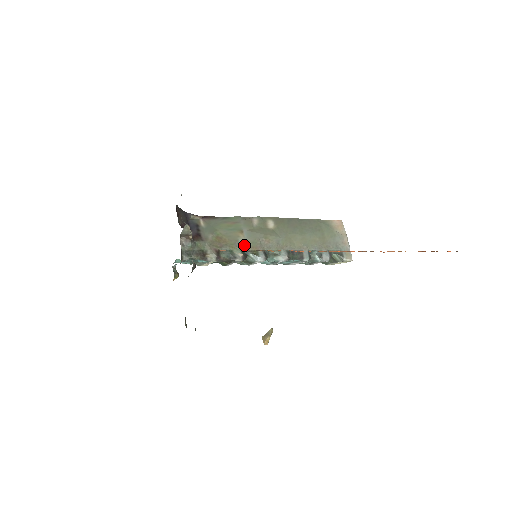
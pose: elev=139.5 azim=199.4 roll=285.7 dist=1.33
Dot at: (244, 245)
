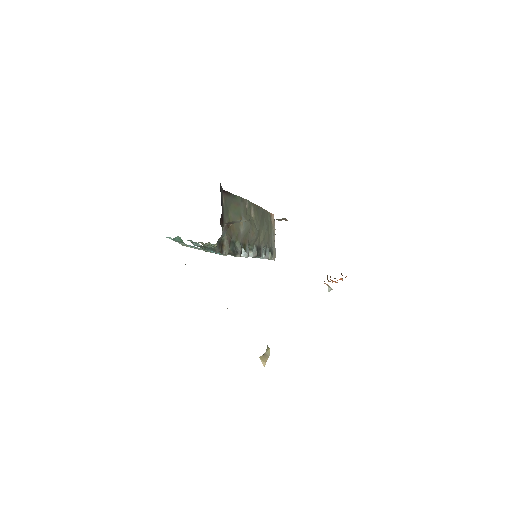
Dot at: (242, 236)
